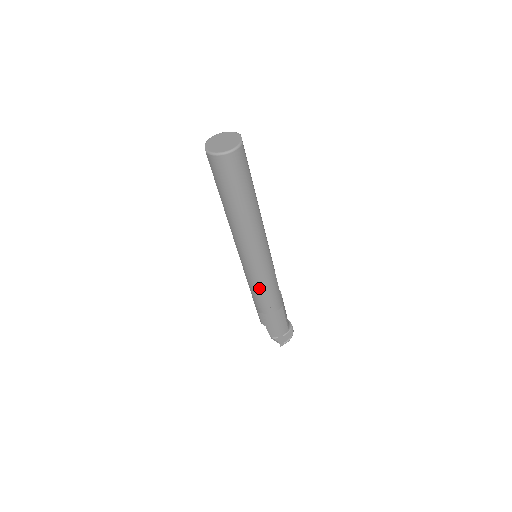
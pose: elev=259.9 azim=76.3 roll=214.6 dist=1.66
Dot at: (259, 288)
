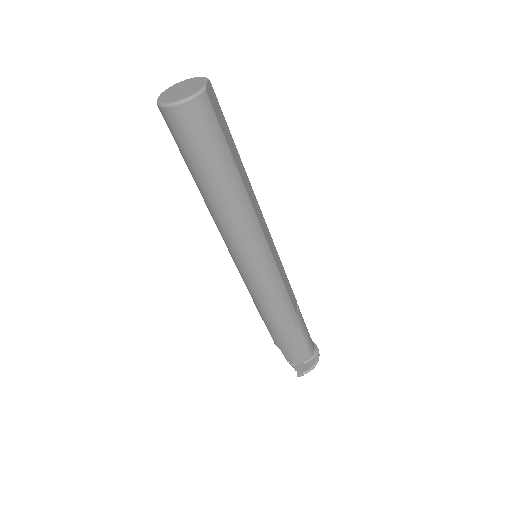
Dot at: (260, 299)
